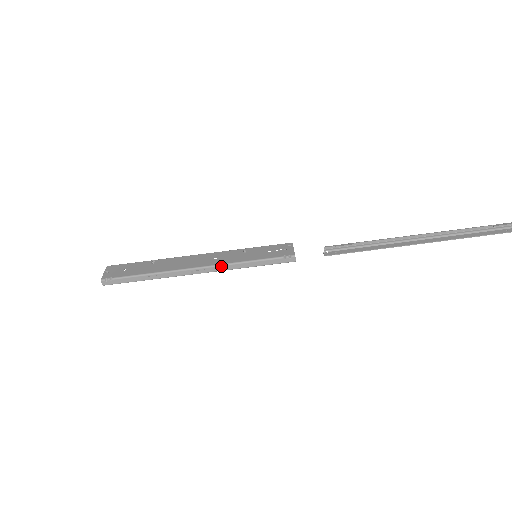
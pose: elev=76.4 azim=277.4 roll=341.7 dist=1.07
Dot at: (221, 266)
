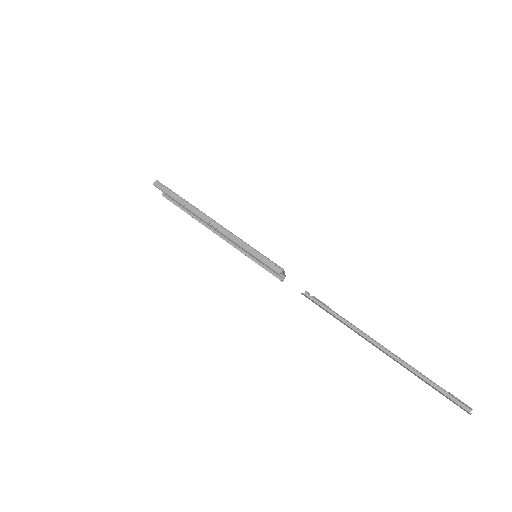
Dot at: (231, 233)
